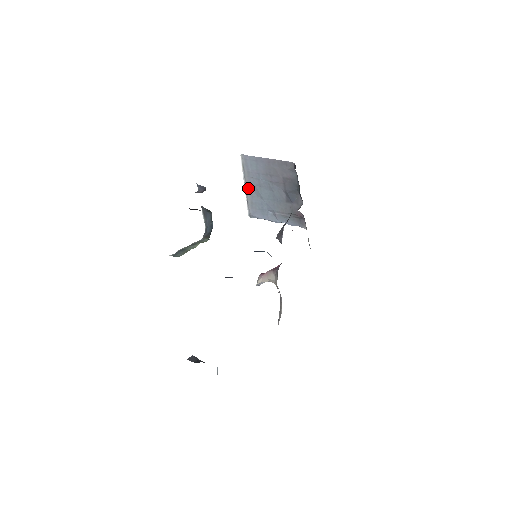
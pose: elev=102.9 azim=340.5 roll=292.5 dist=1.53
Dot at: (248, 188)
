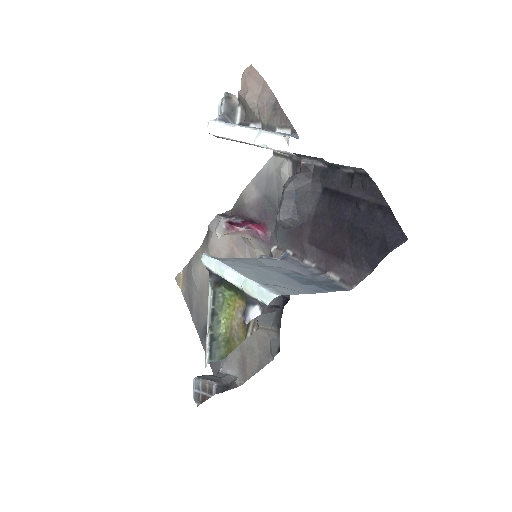
Dot at: occluded
